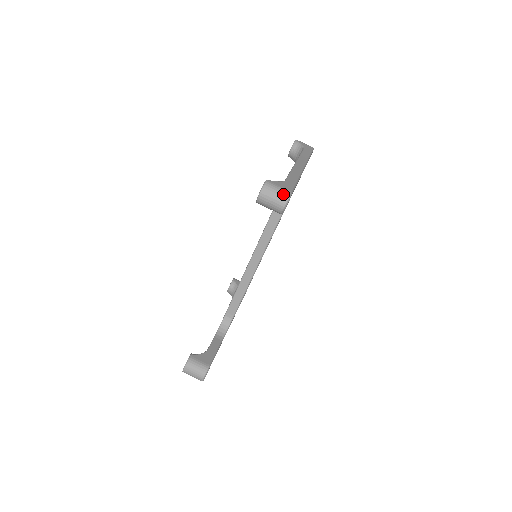
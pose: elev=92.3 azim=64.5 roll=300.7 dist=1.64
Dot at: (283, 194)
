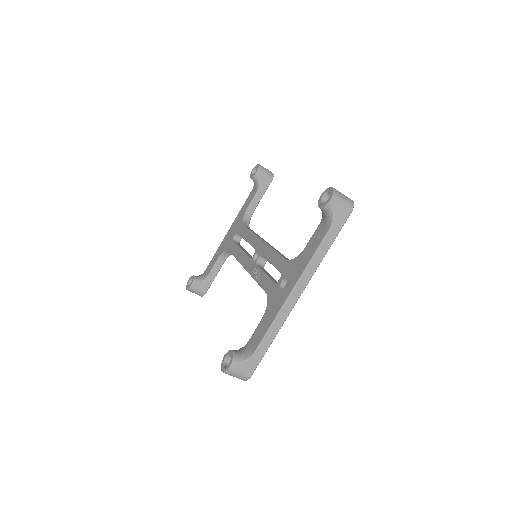
Dot at: (242, 379)
